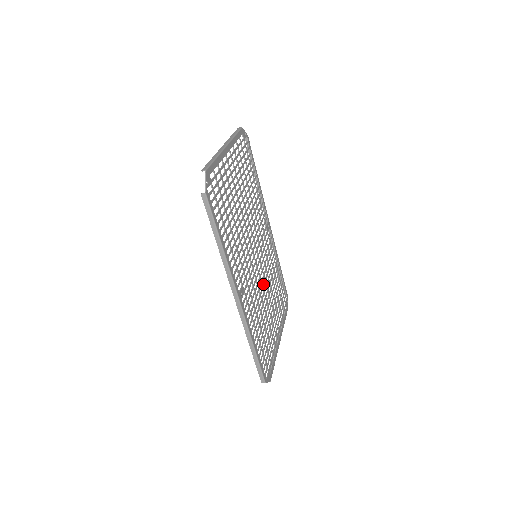
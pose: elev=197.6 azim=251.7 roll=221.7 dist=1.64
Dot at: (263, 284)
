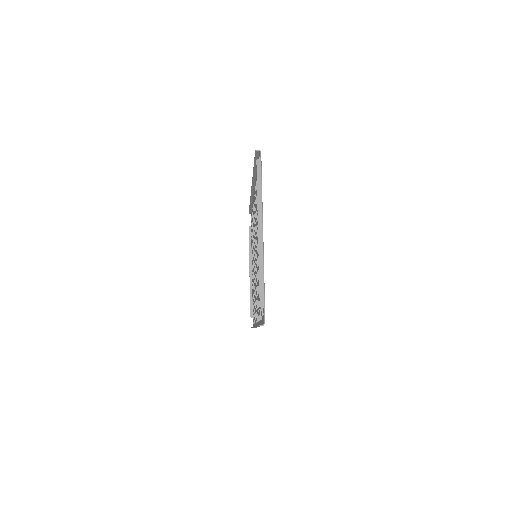
Dot at: occluded
